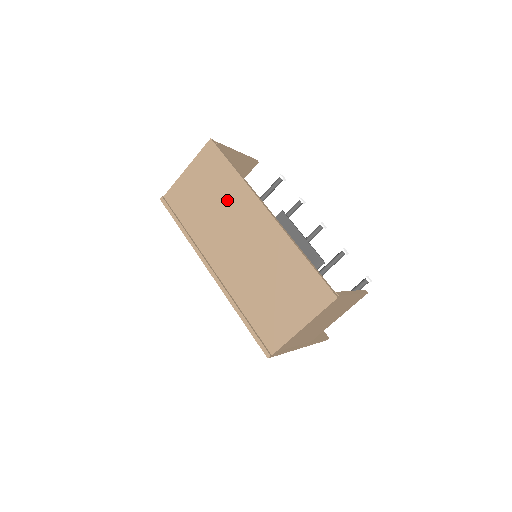
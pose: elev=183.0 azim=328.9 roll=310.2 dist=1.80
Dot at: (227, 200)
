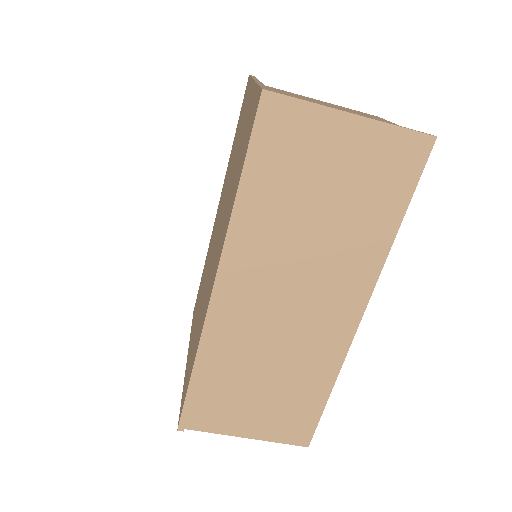
Dot at: (343, 244)
